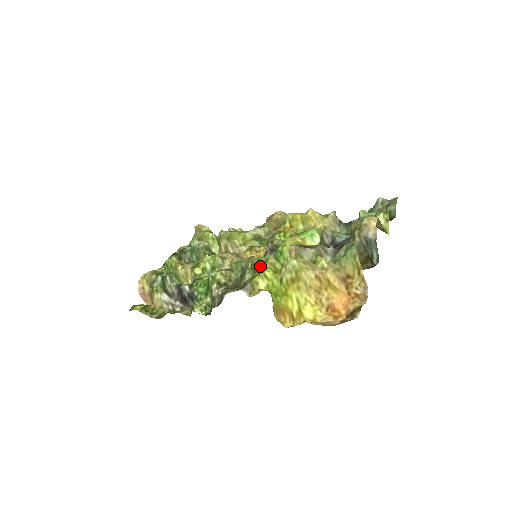
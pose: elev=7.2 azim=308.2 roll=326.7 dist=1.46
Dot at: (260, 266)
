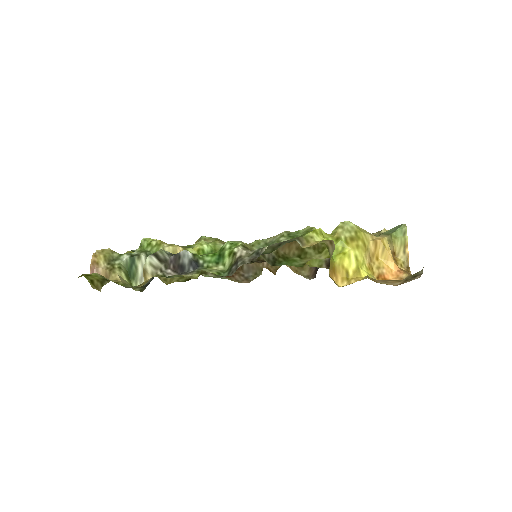
Dot at: (300, 235)
